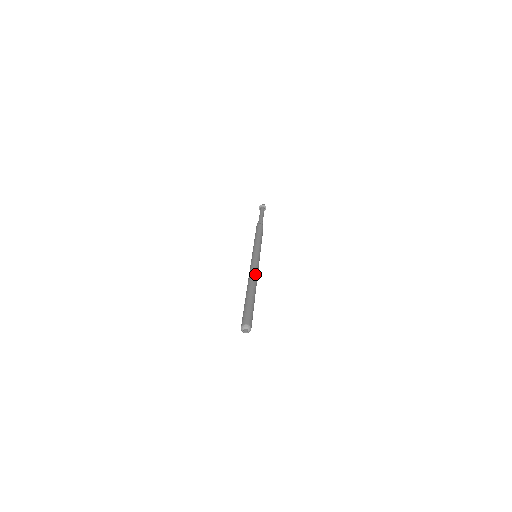
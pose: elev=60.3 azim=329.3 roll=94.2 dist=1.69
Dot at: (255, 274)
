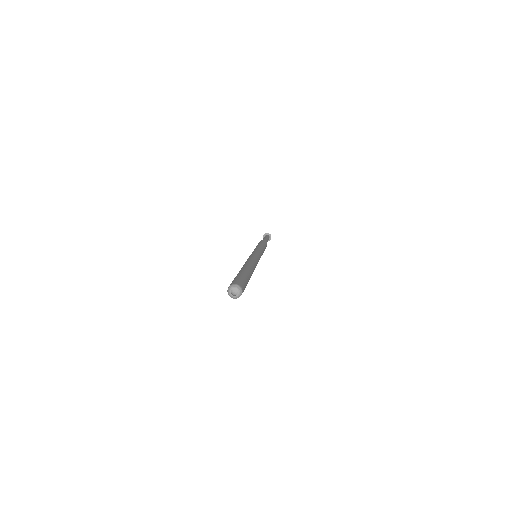
Dot at: (247, 260)
